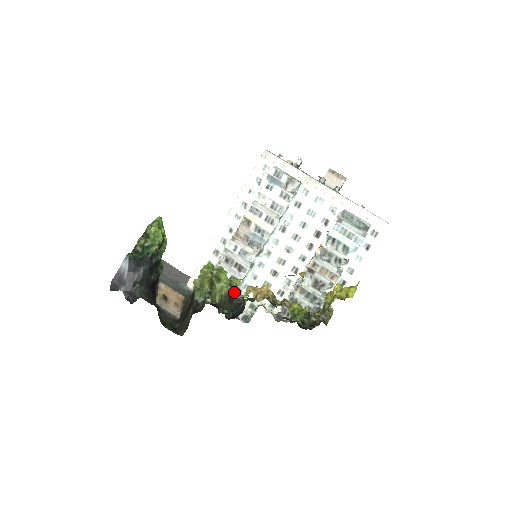
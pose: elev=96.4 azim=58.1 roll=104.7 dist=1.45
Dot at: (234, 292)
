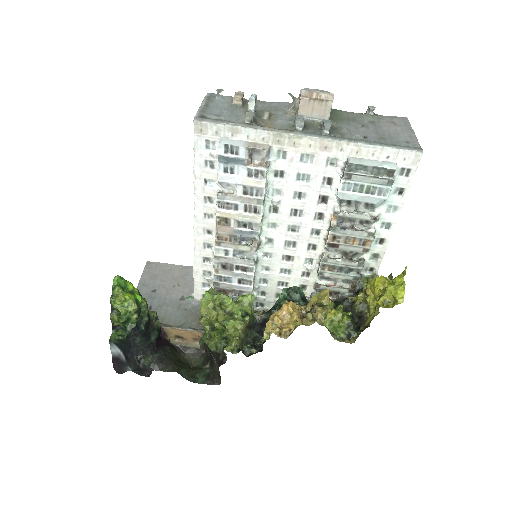
Dot at: (251, 318)
